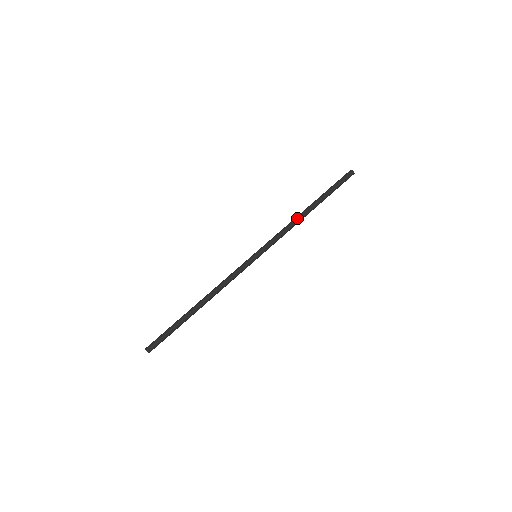
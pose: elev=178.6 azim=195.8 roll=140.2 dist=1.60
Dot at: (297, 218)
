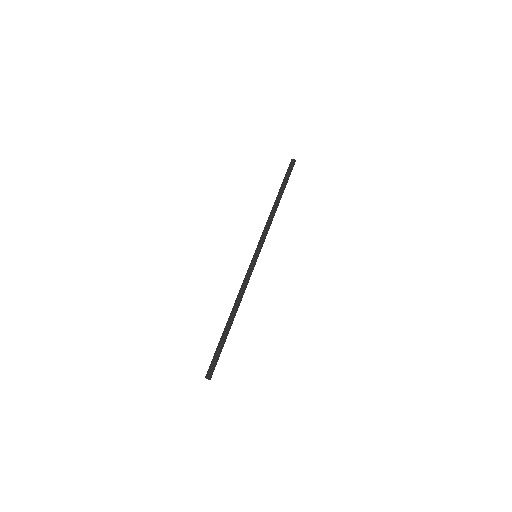
Dot at: occluded
